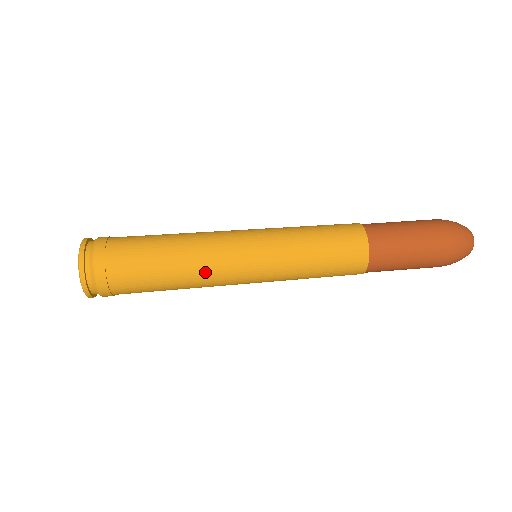
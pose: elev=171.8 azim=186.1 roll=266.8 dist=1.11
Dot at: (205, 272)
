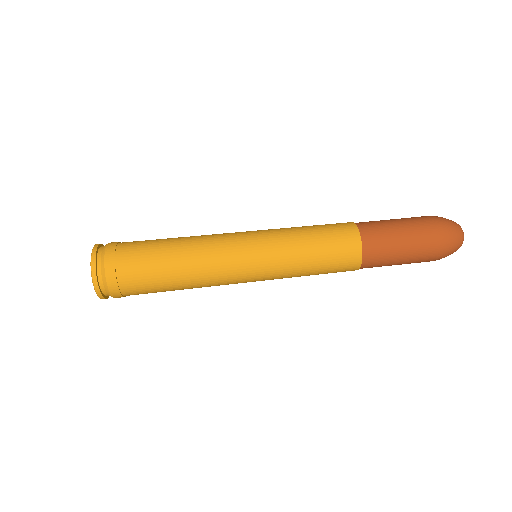
Dot at: (210, 284)
